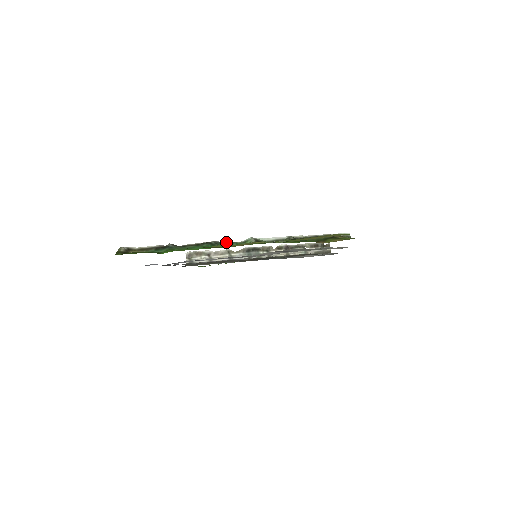
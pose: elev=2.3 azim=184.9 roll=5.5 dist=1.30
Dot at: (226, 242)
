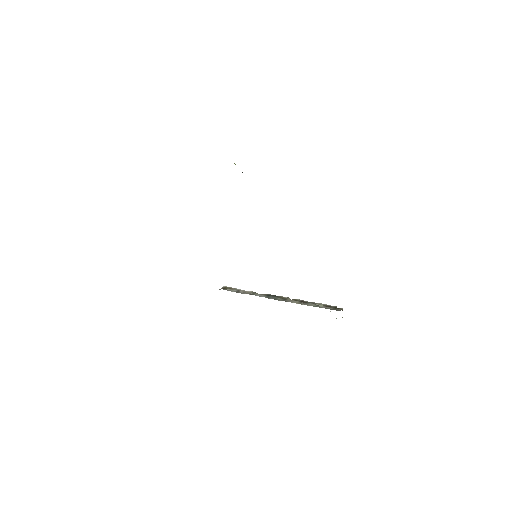
Dot at: occluded
